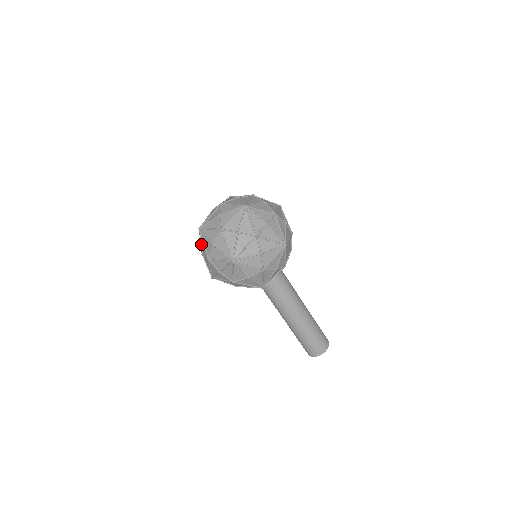
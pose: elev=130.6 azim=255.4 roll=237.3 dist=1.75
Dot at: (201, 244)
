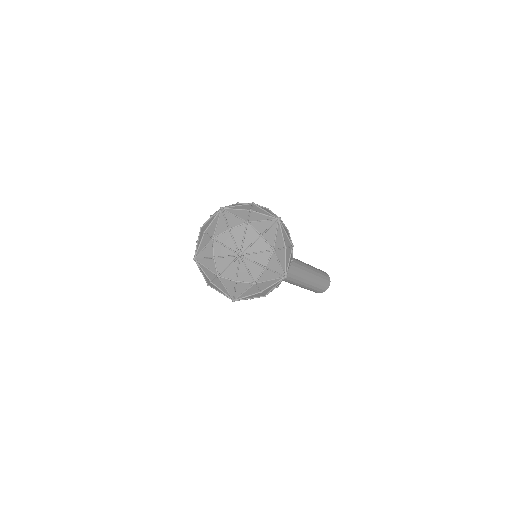
Dot at: occluded
